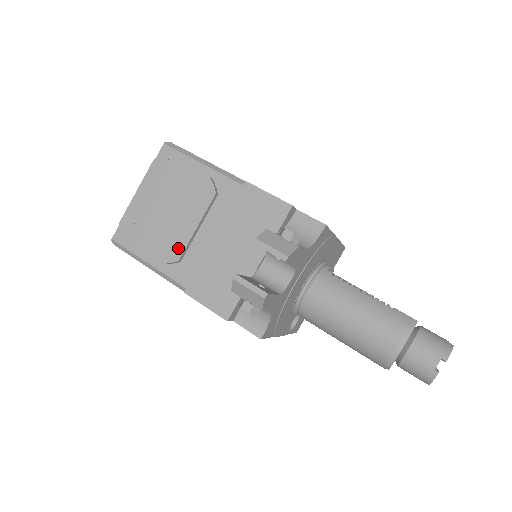
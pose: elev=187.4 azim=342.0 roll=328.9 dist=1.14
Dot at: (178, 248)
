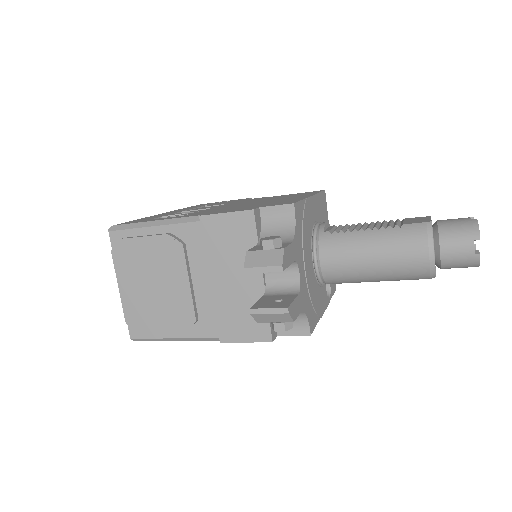
Dot at: (188, 311)
